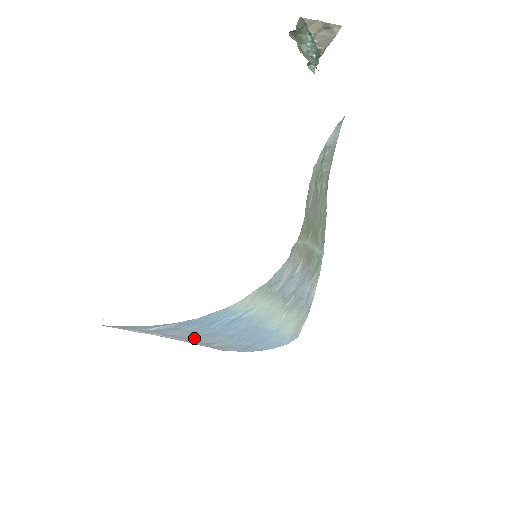
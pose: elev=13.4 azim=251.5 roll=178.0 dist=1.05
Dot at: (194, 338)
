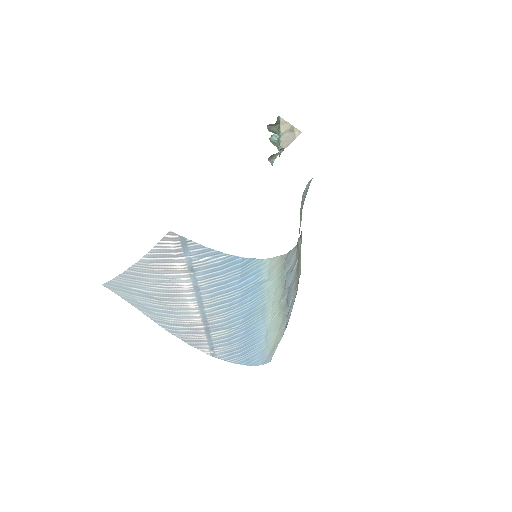
Dot at: (211, 305)
